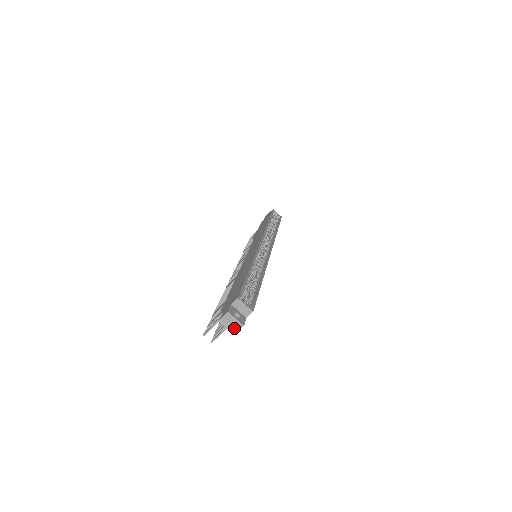
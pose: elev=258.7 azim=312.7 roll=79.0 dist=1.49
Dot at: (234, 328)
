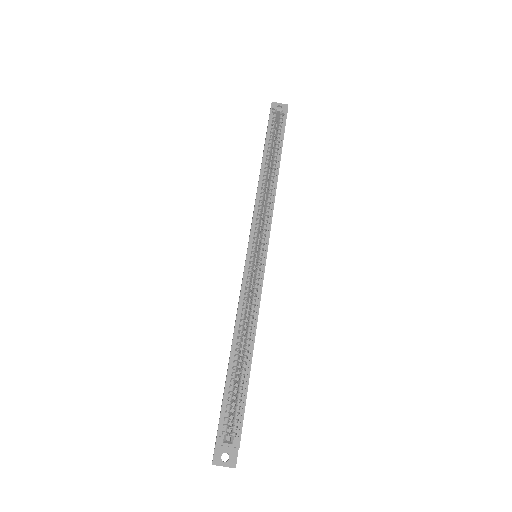
Dot at: (229, 467)
